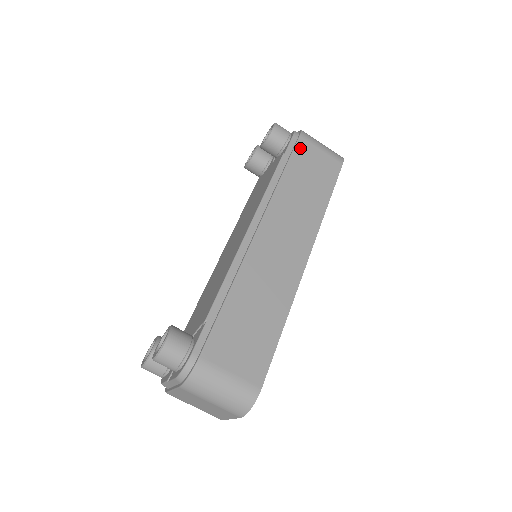
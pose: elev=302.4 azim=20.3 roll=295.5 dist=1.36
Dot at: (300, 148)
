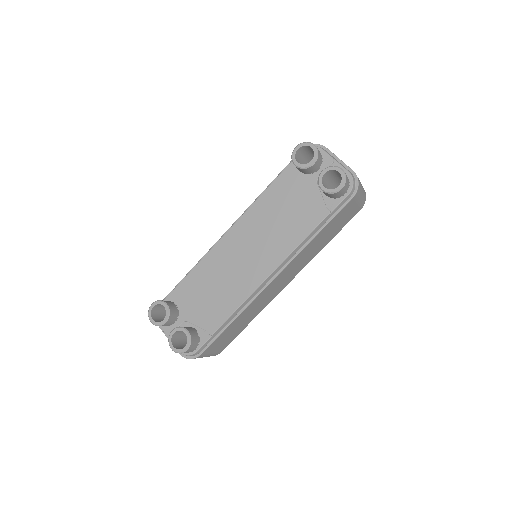
Dot at: (344, 209)
